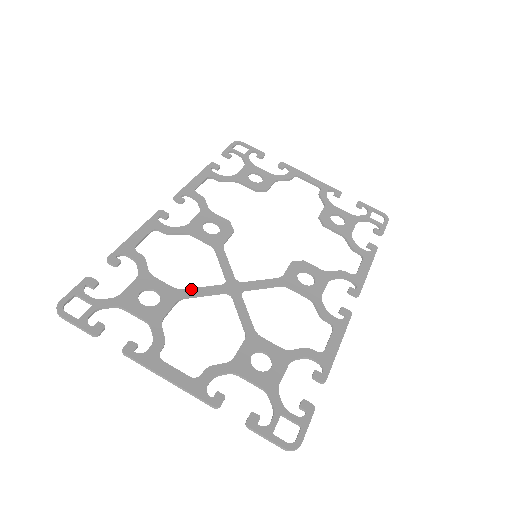
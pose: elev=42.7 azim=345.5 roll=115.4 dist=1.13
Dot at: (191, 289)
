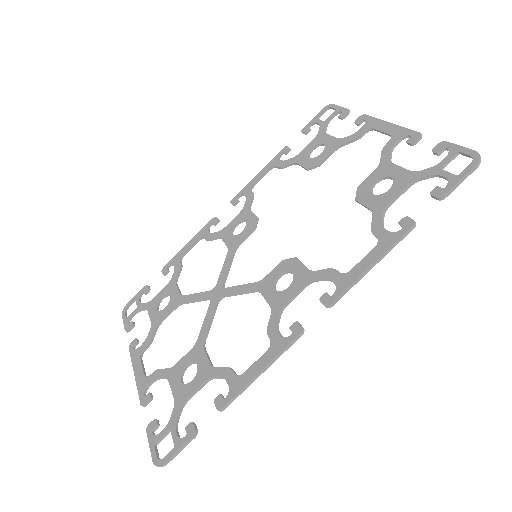
Dot at: (189, 295)
